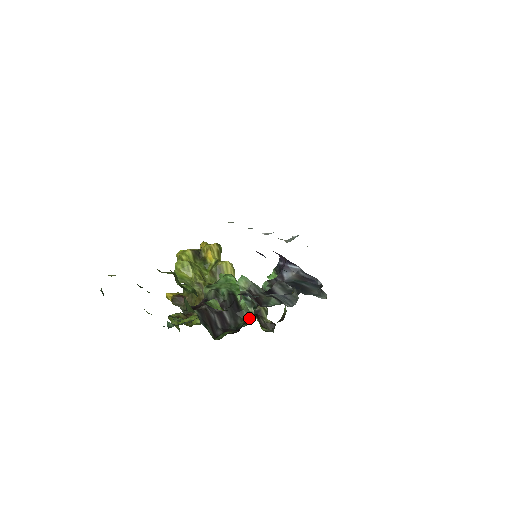
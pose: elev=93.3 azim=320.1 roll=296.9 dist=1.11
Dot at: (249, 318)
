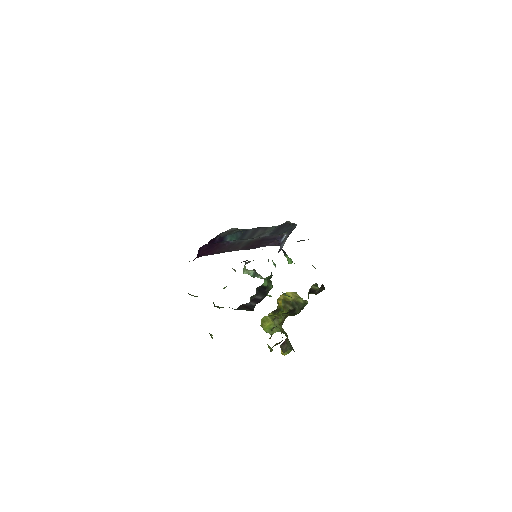
Dot at: (272, 285)
